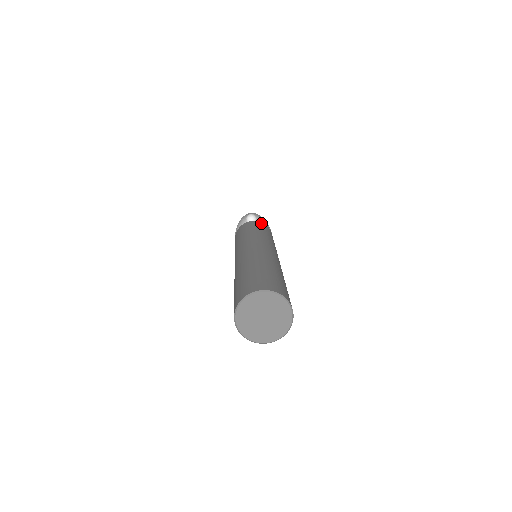
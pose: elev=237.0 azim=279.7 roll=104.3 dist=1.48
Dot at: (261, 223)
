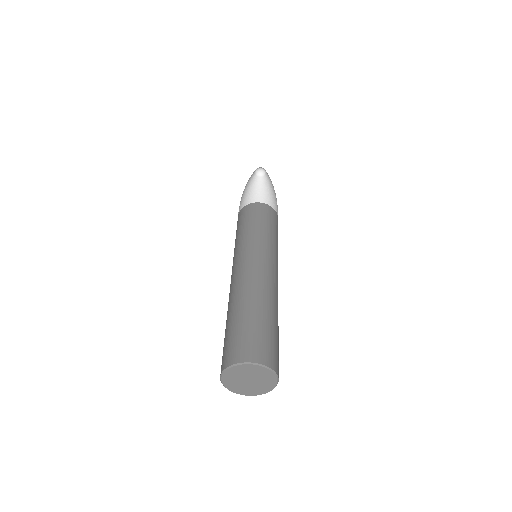
Dot at: (255, 205)
